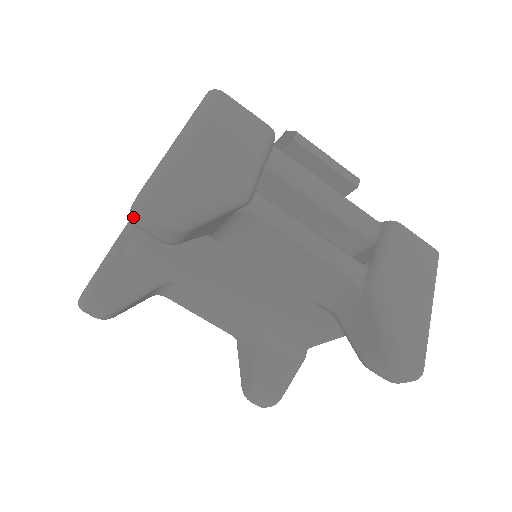
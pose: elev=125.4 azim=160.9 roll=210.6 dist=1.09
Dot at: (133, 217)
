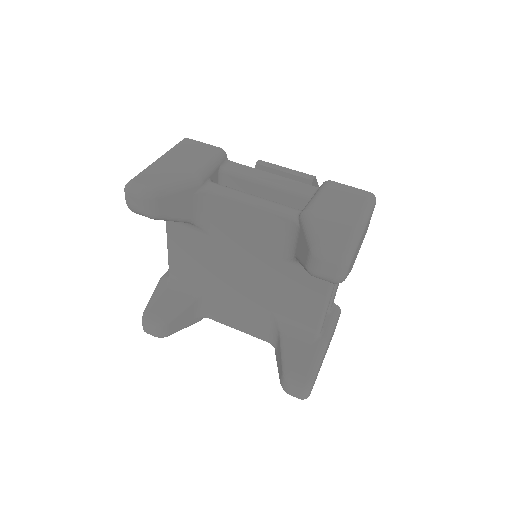
Dot at: (126, 202)
